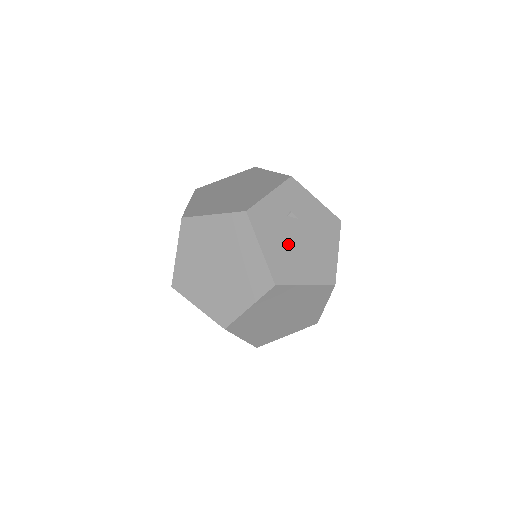
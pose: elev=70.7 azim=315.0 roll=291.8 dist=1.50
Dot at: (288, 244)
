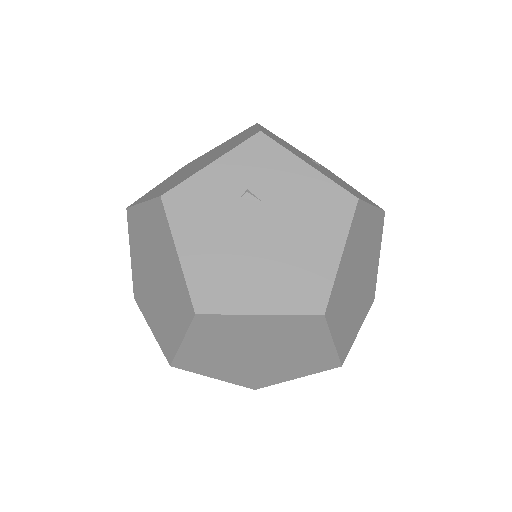
Dot at: (233, 245)
